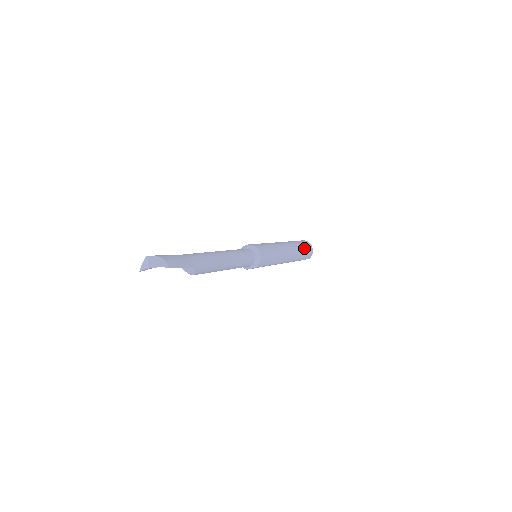
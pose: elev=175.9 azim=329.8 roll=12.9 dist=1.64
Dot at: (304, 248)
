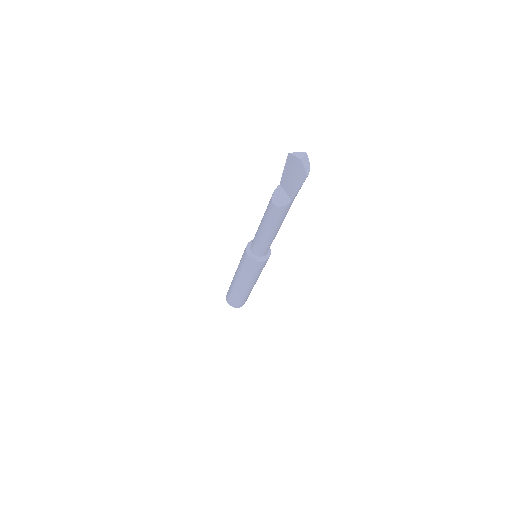
Dot at: occluded
